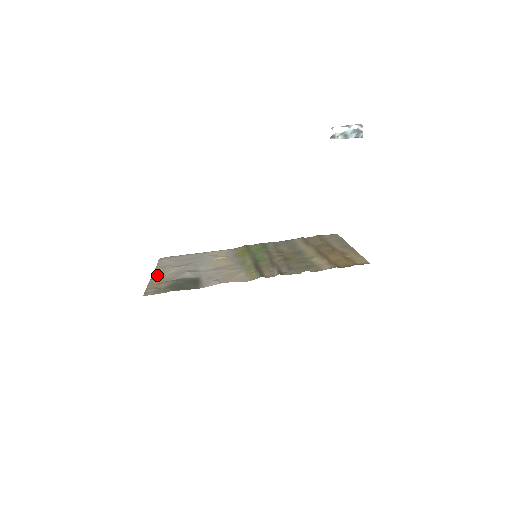
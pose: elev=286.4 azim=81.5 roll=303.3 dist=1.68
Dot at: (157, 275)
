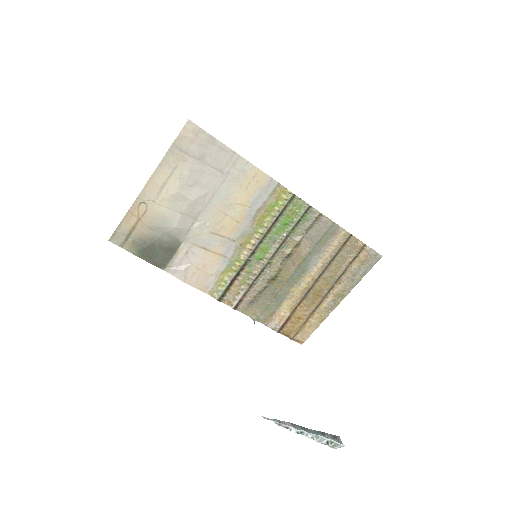
Dot at: (150, 192)
